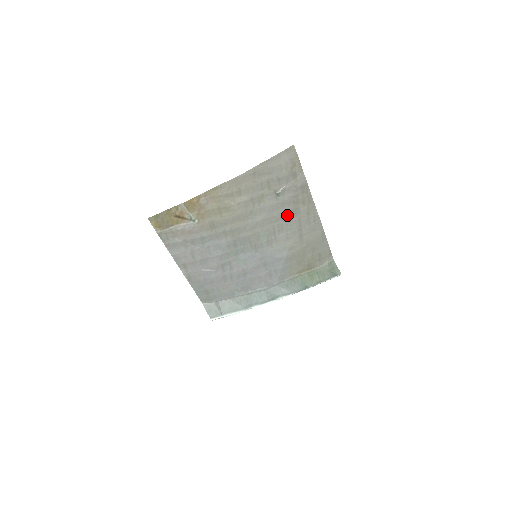
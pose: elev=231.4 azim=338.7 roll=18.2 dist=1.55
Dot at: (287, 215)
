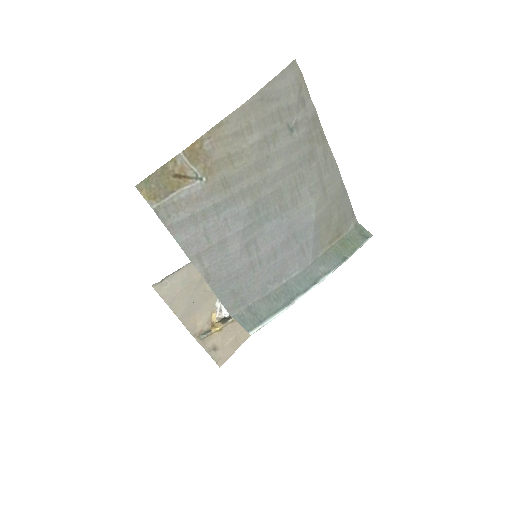
Dot at: (305, 159)
